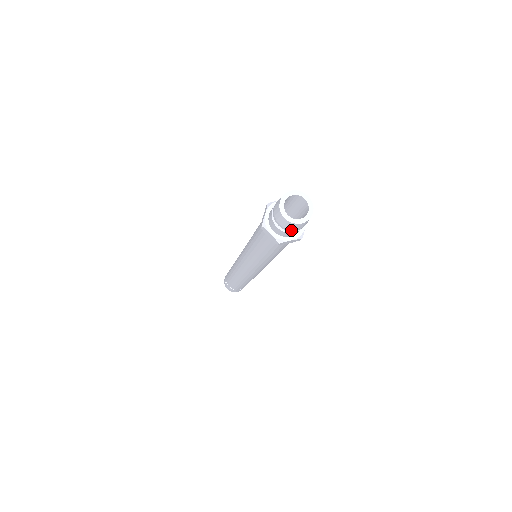
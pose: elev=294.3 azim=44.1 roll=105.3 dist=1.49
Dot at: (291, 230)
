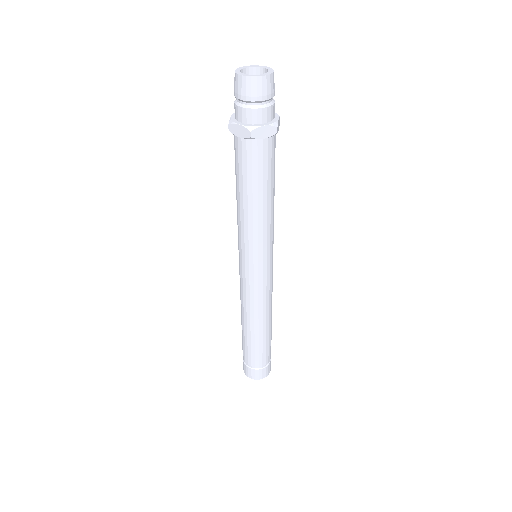
Dot at: (237, 95)
